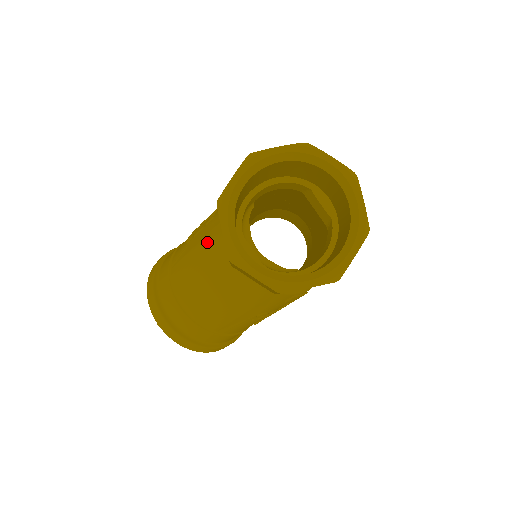
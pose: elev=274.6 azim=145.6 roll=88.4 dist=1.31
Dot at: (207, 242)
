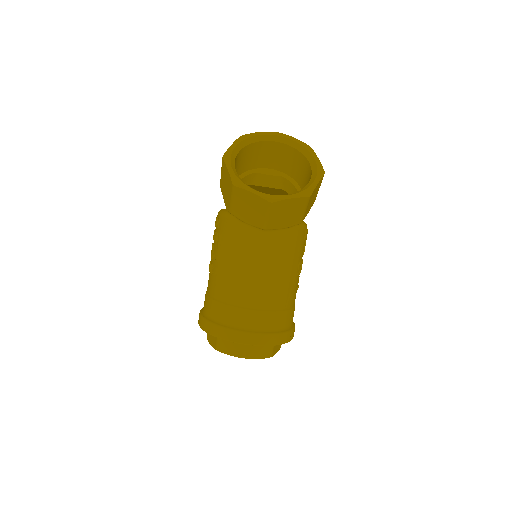
Dot at: (234, 244)
